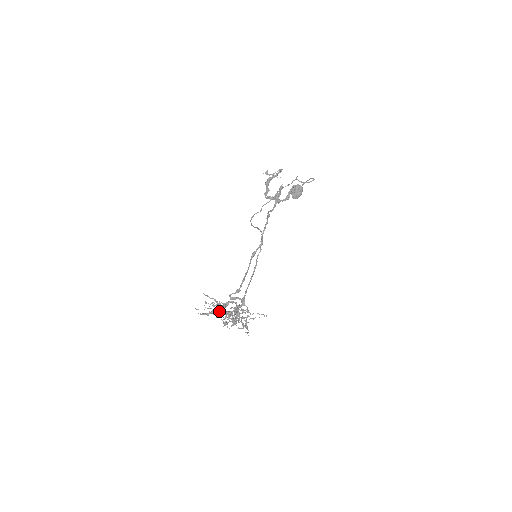
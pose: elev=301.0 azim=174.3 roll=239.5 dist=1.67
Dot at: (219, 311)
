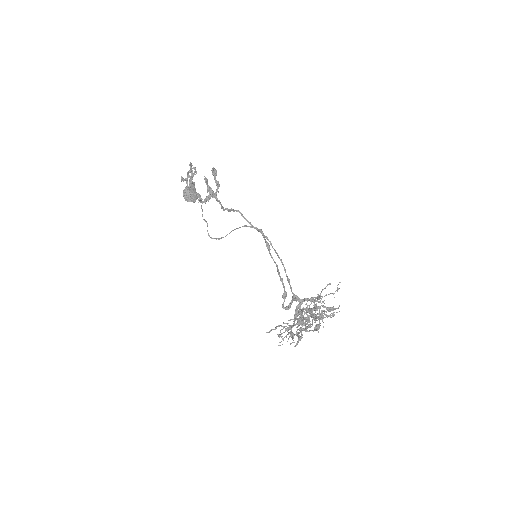
Dot at: occluded
